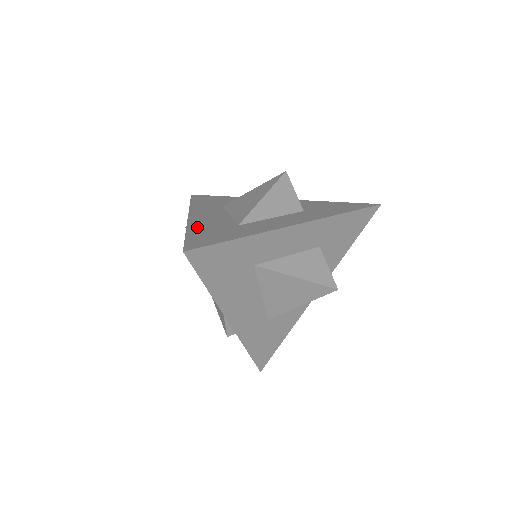
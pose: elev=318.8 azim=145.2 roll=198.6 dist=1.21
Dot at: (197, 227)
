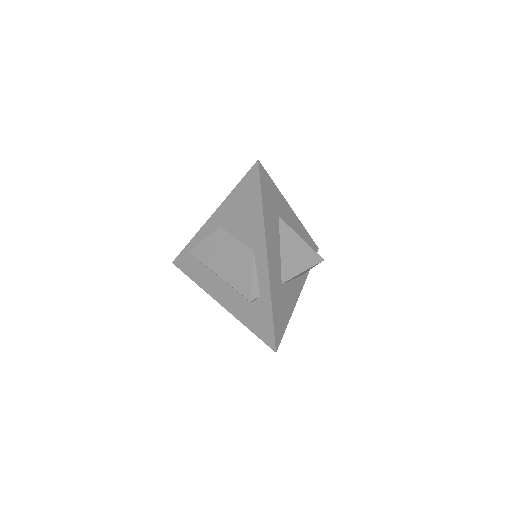
Dot at: occluded
